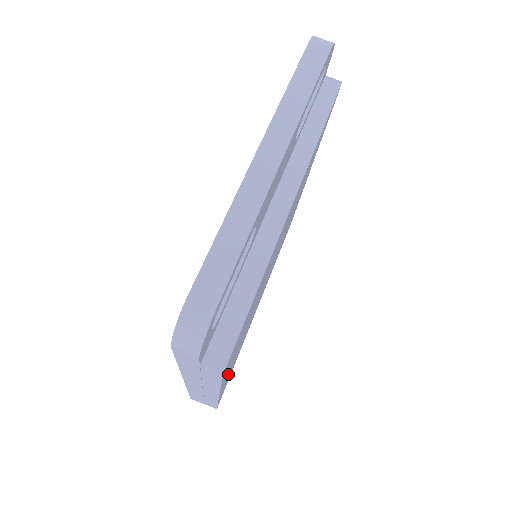
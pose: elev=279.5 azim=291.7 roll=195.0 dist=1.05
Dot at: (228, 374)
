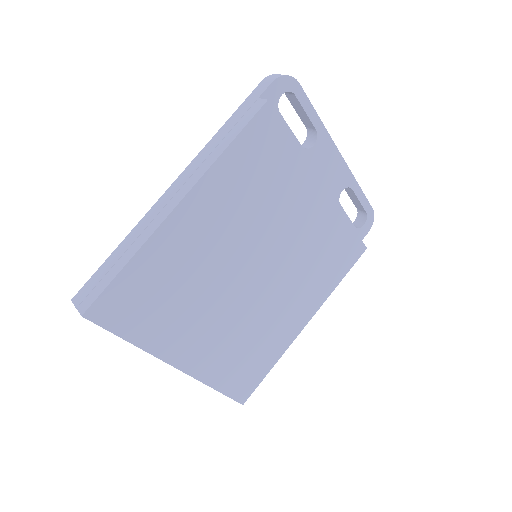
Dot at: (185, 228)
